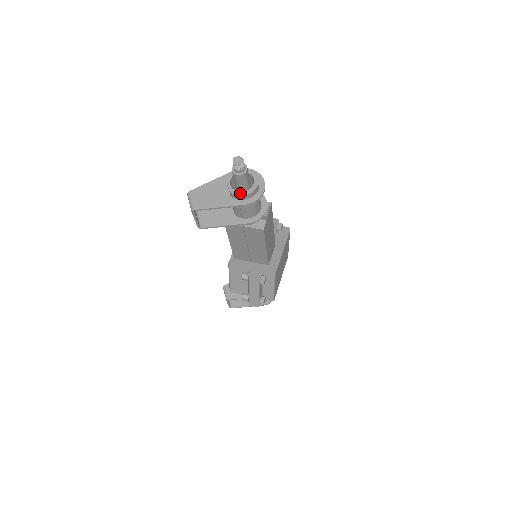
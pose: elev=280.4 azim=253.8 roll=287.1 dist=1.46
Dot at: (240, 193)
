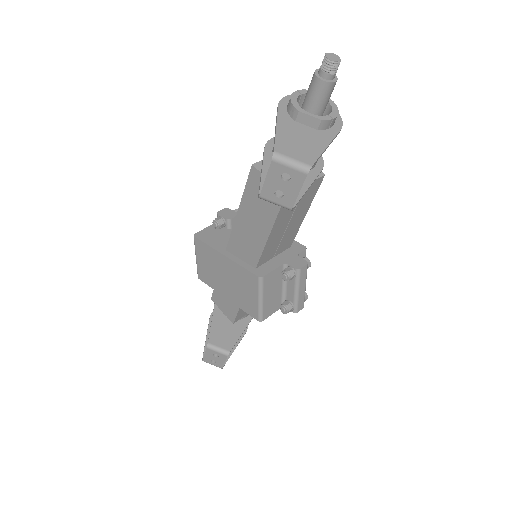
Dot at: (332, 115)
